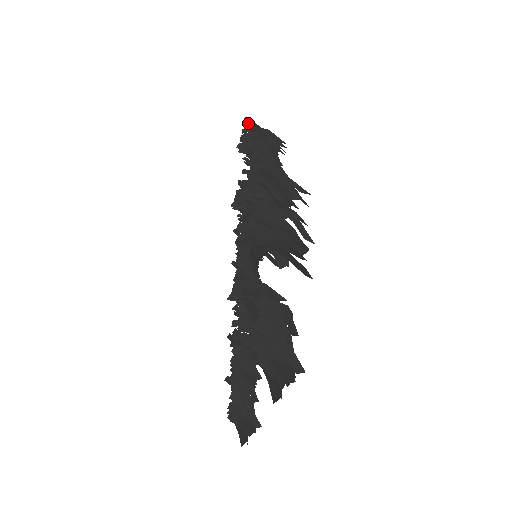
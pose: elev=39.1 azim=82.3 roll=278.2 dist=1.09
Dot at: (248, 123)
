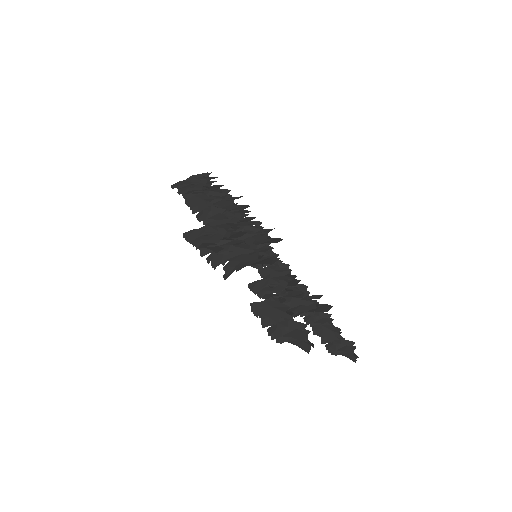
Dot at: (177, 186)
